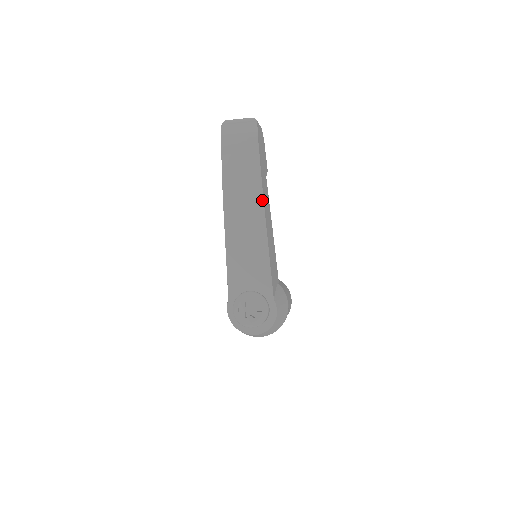
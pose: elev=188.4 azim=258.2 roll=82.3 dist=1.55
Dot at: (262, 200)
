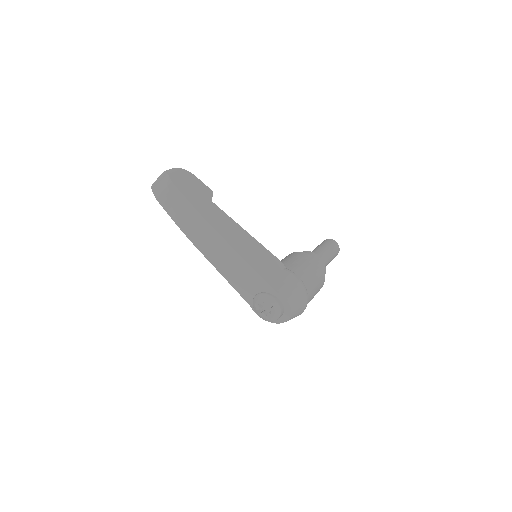
Dot at: (212, 228)
